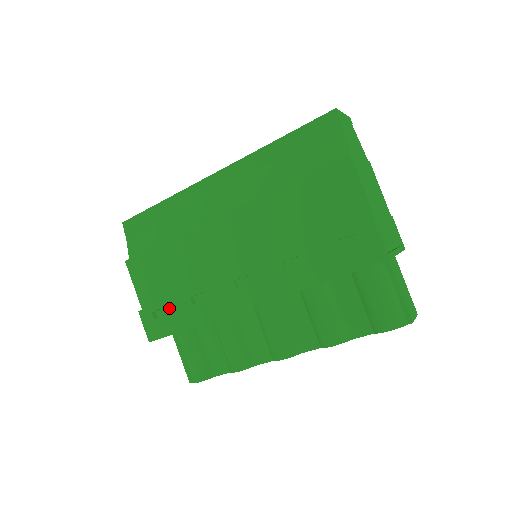
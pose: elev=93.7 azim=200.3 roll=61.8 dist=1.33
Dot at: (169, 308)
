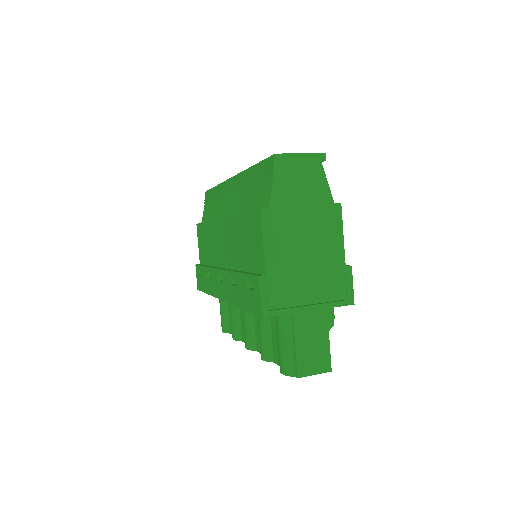
Dot at: (202, 272)
